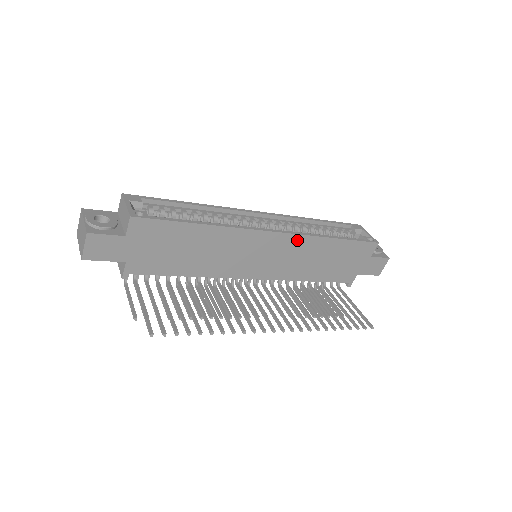
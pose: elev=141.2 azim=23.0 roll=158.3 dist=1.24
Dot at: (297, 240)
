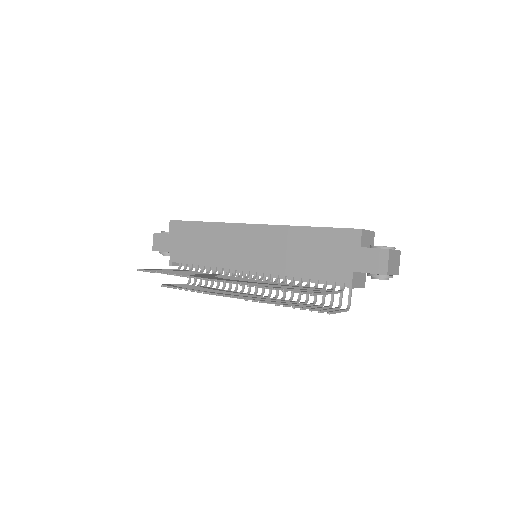
Dot at: (272, 231)
